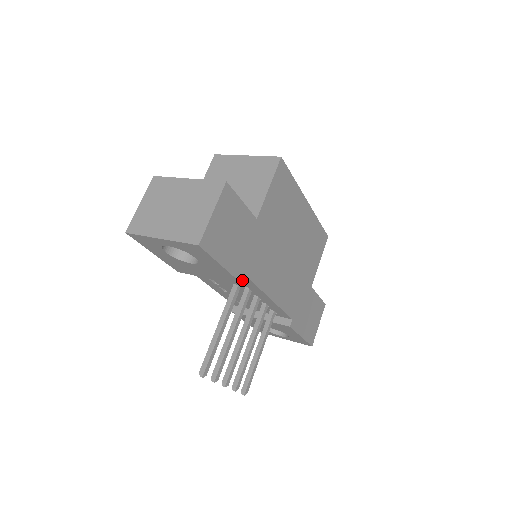
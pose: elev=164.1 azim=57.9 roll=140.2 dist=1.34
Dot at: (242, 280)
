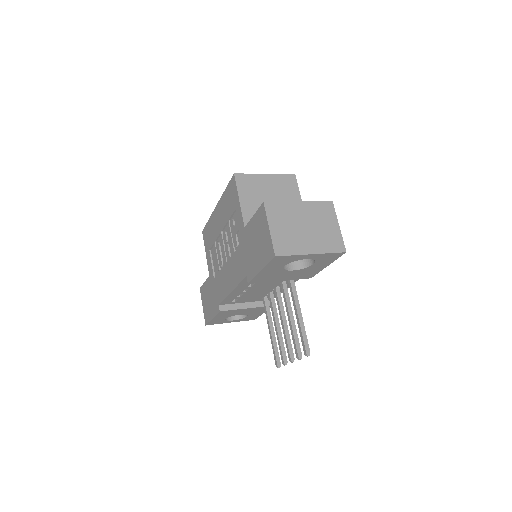
Dot at: occluded
